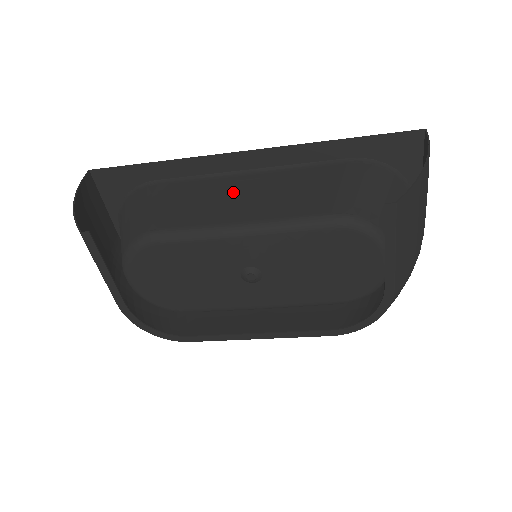
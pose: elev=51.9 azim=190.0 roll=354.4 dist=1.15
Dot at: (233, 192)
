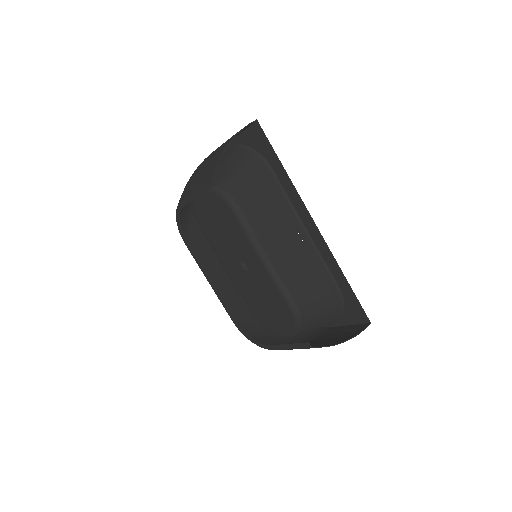
Dot at: (286, 232)
